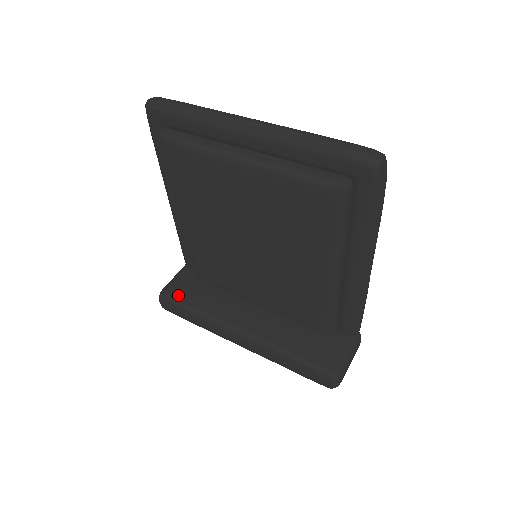
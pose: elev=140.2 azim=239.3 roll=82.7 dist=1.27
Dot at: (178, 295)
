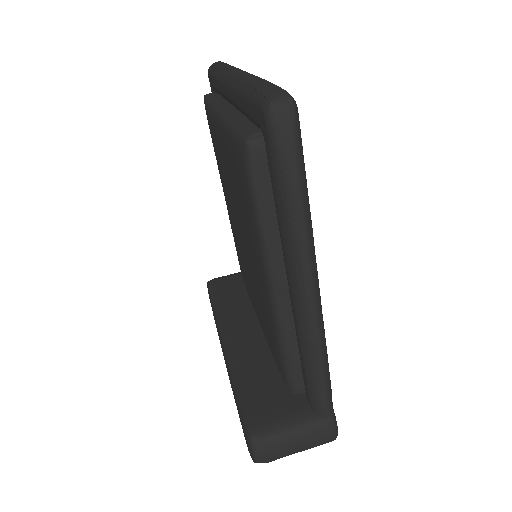
Dot at: (217, 287)
